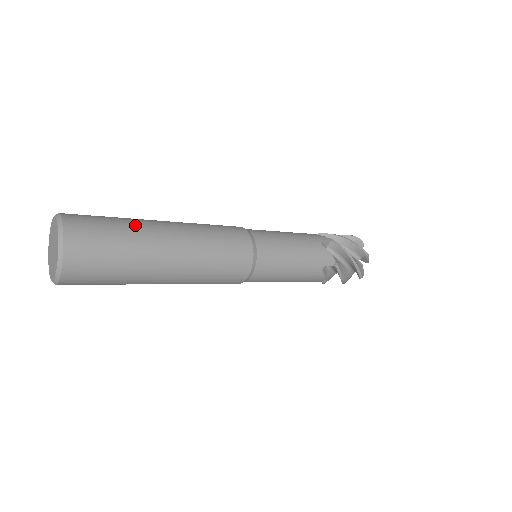
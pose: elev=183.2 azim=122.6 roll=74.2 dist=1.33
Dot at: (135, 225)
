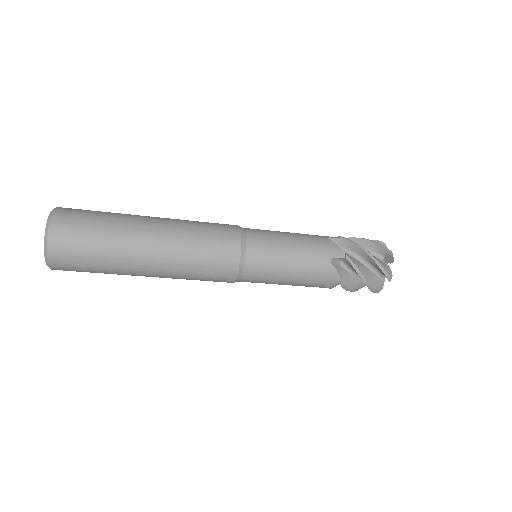
Dot at: (117, 234)
